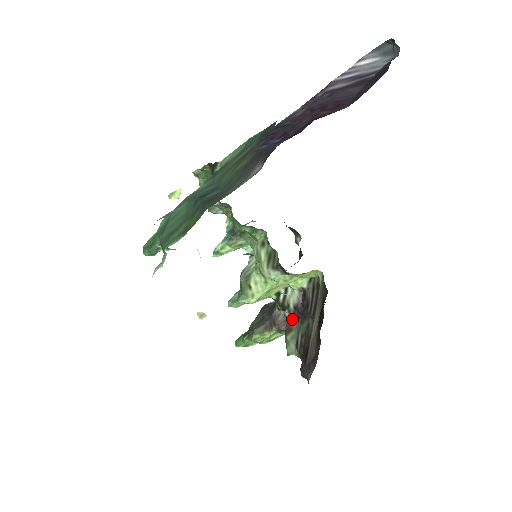
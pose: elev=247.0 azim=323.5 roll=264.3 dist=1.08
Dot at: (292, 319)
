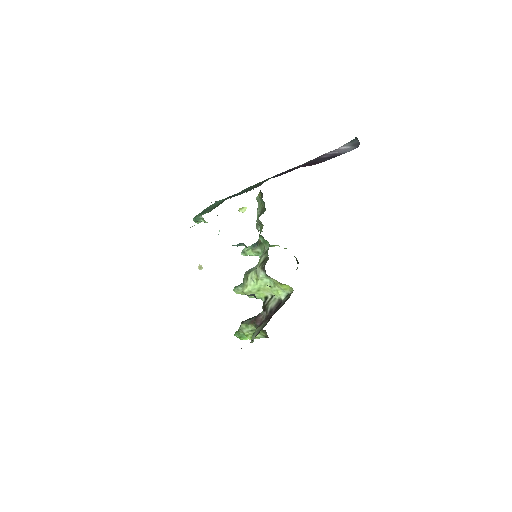
Dot at: (265, 319)
